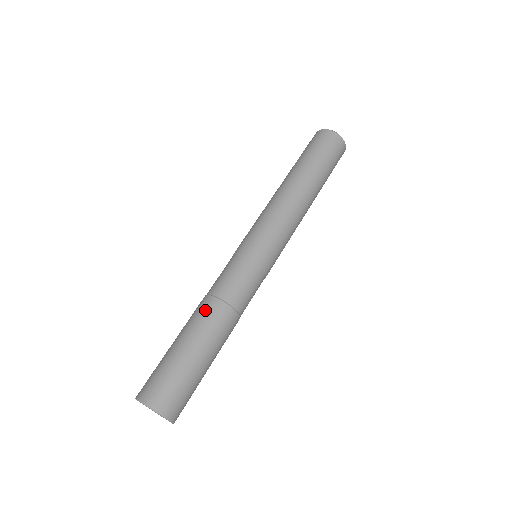
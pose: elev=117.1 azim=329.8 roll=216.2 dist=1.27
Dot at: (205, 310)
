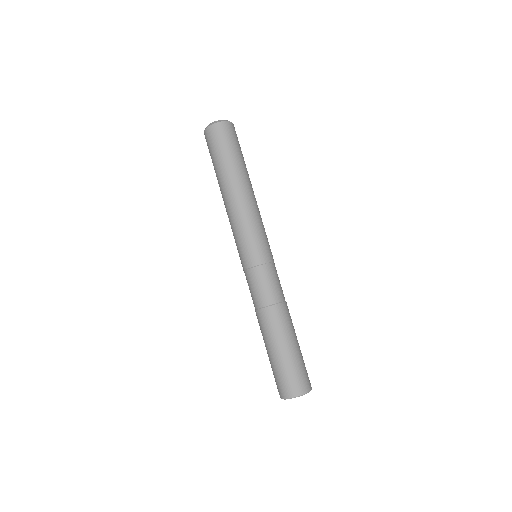
Dot at: (274, 318)
